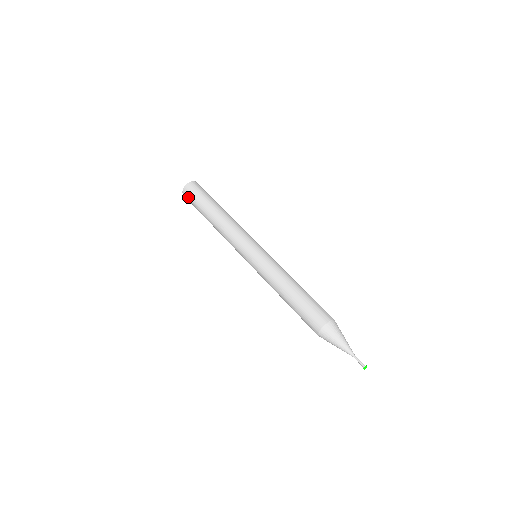
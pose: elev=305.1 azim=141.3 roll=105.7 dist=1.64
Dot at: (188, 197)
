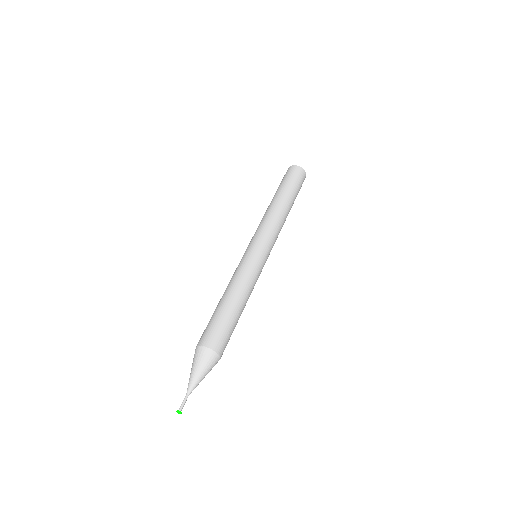
Dot at: occluded
